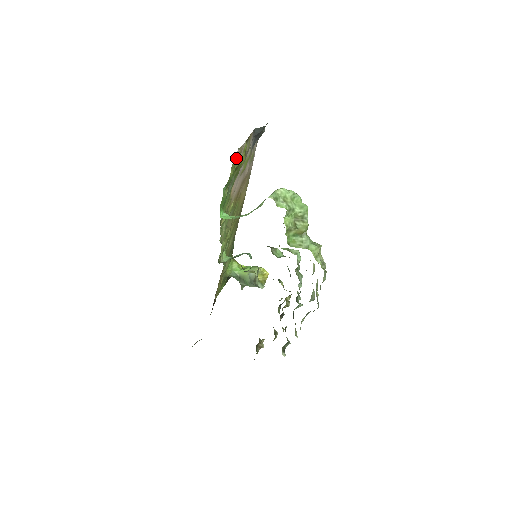
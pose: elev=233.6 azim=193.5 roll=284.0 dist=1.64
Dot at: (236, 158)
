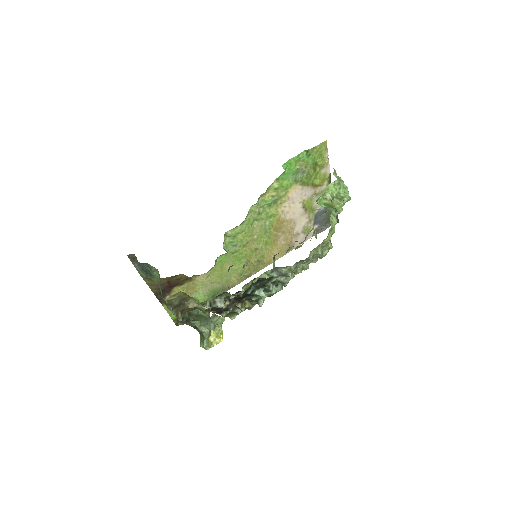
Dot at: (324, 153)
